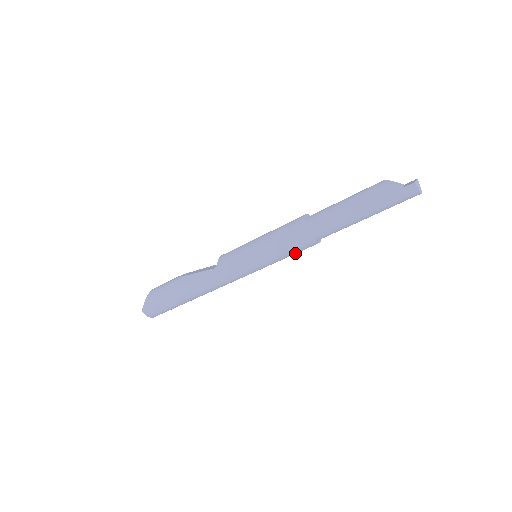
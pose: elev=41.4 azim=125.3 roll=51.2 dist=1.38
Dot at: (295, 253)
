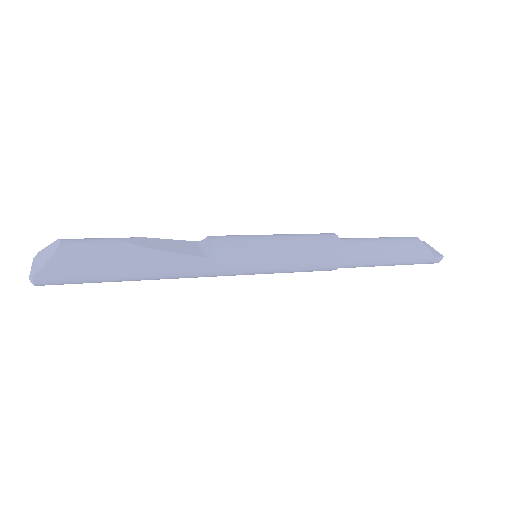
Dot at: occluded
